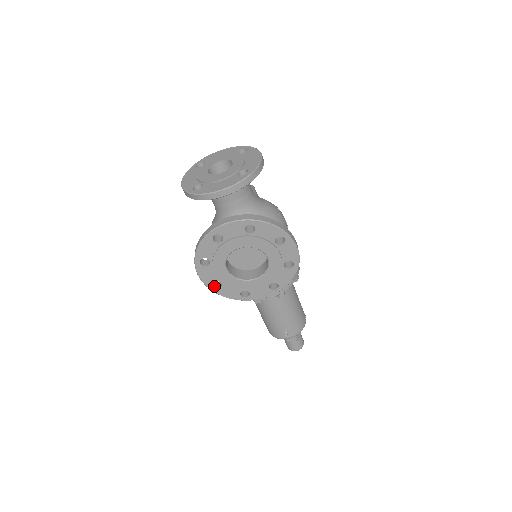
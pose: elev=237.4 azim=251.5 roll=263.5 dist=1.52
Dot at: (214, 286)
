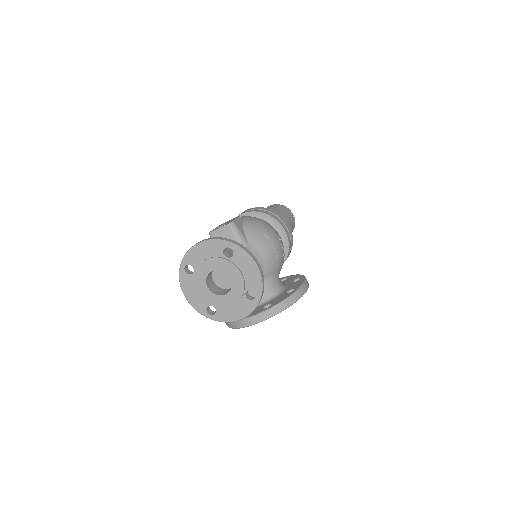
Dot at: occluded
